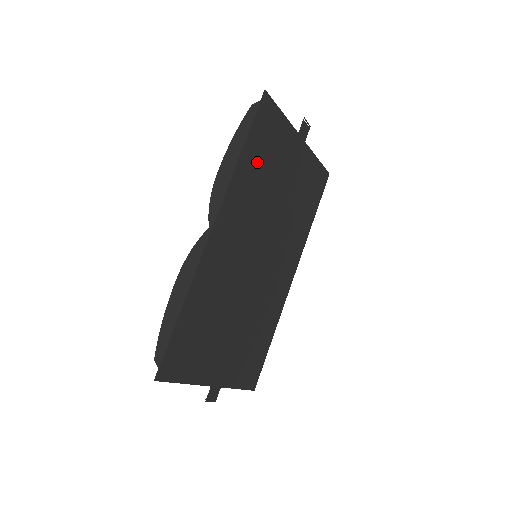
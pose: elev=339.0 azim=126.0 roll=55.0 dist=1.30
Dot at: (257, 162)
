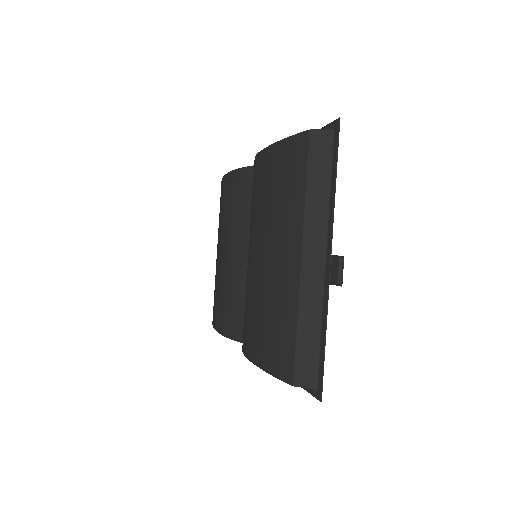
Dot at: occluded
